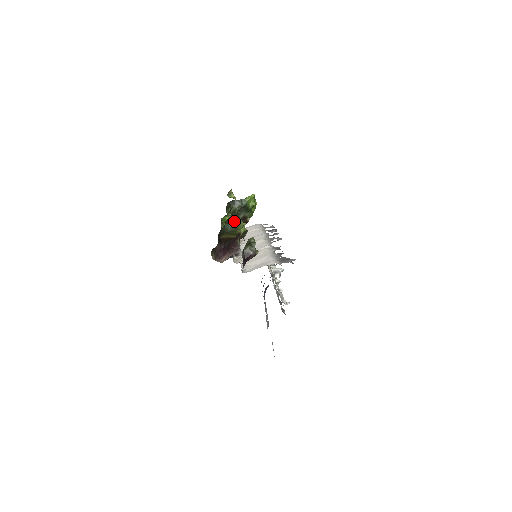
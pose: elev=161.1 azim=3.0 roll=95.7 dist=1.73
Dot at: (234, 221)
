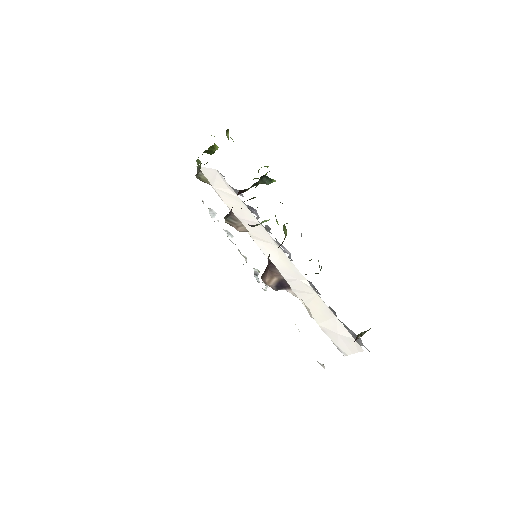
Dot at: occluded
